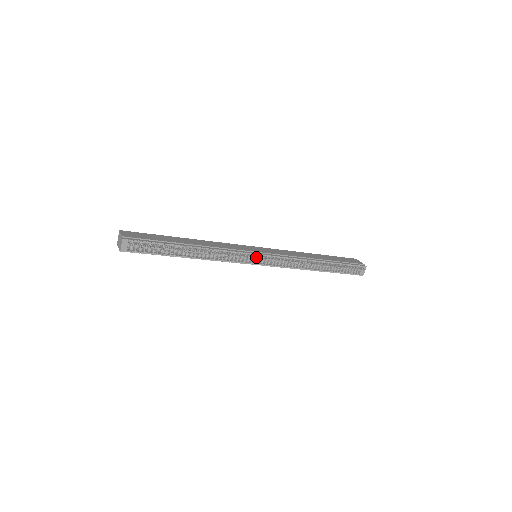
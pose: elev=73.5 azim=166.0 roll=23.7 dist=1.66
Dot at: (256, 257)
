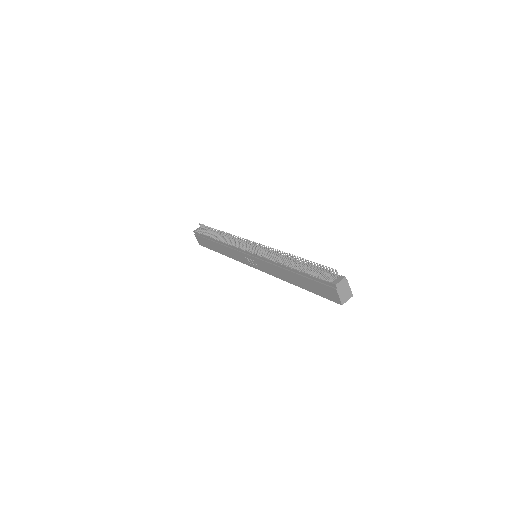
Dot at: (250, 243)
